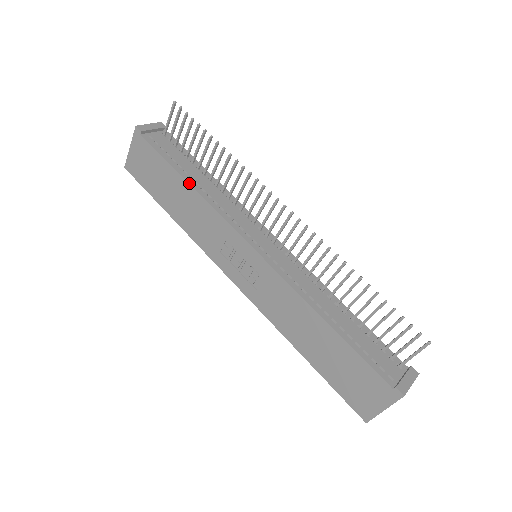
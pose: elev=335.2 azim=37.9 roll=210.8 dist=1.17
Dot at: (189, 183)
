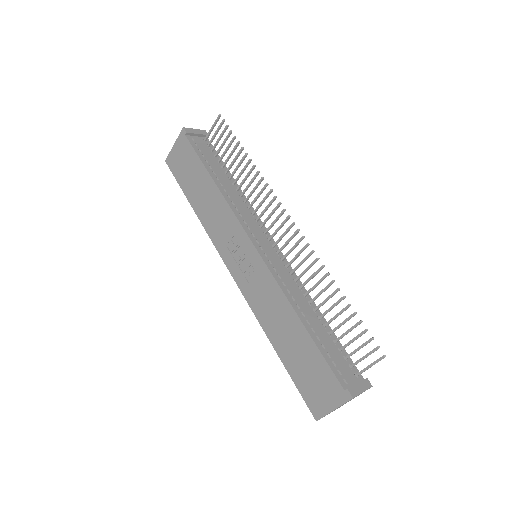
Dot at: (215, 182)
